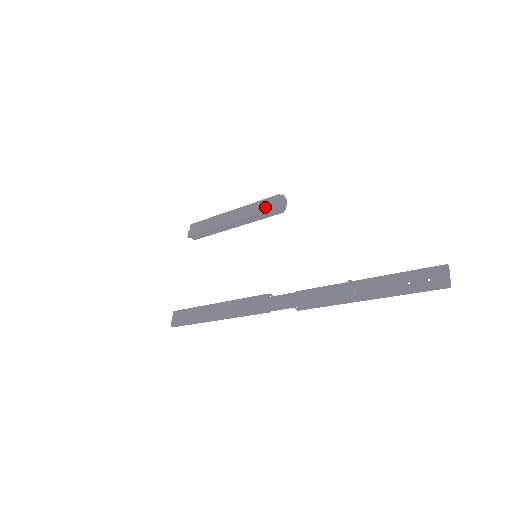
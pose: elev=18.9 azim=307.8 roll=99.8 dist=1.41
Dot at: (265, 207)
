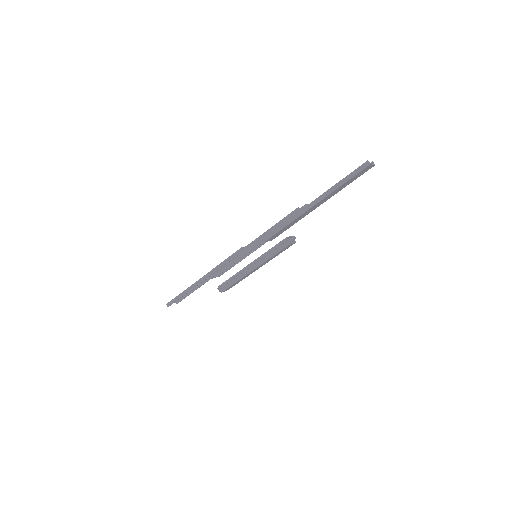
Dot at: occluded
